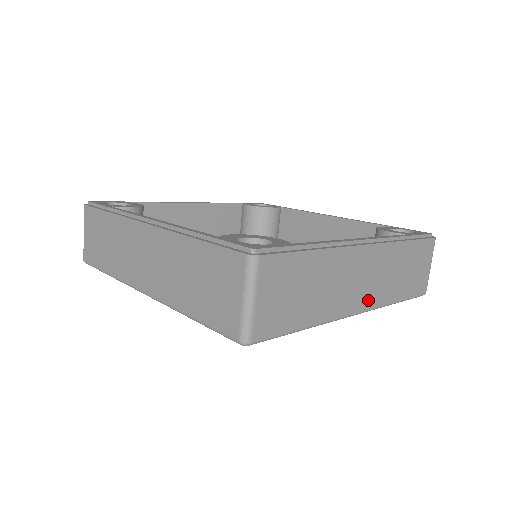
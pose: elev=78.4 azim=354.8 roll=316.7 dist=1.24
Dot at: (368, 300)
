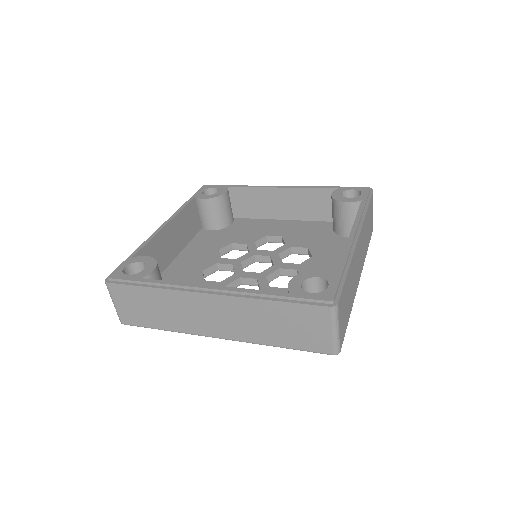
Dot at: (361, 266)
